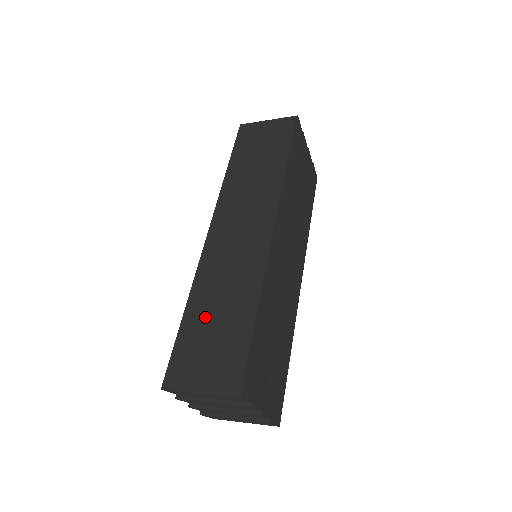
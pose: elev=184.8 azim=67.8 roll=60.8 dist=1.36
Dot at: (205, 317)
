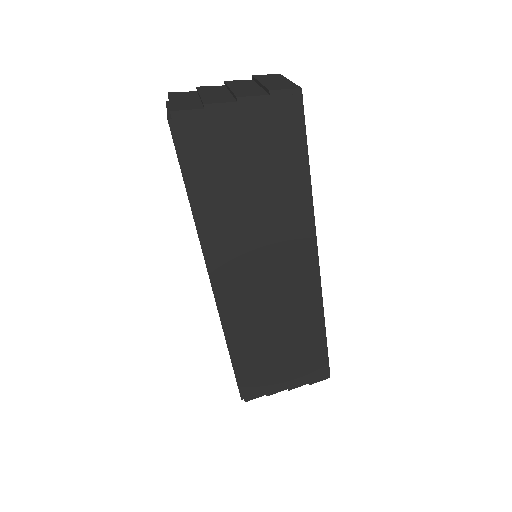
Dot at: occluded
